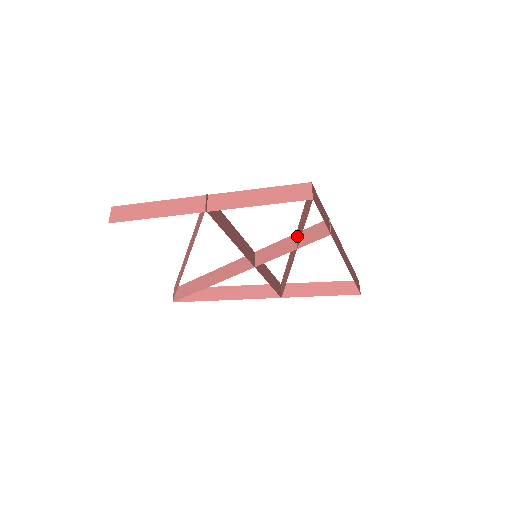
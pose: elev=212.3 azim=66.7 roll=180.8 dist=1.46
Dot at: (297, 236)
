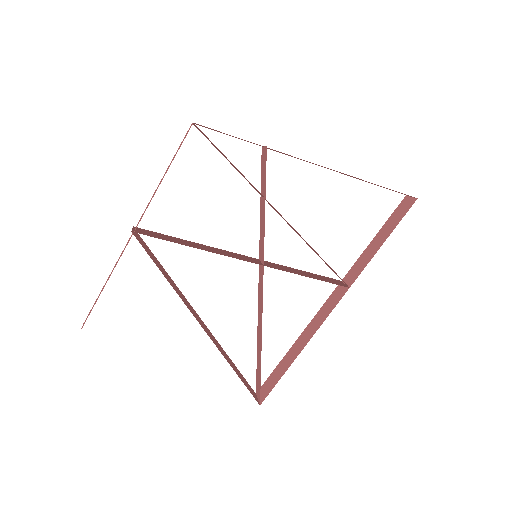
Dot at: occluded
